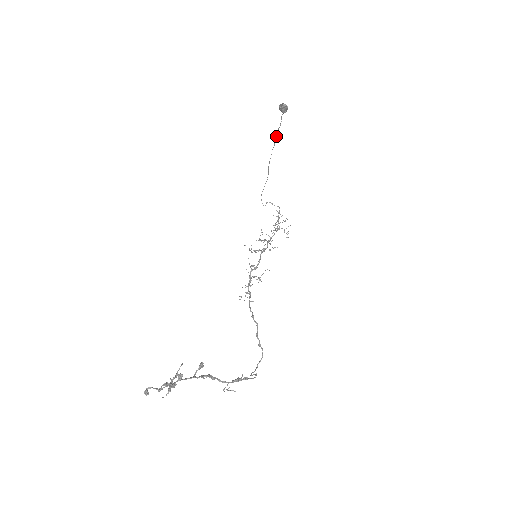
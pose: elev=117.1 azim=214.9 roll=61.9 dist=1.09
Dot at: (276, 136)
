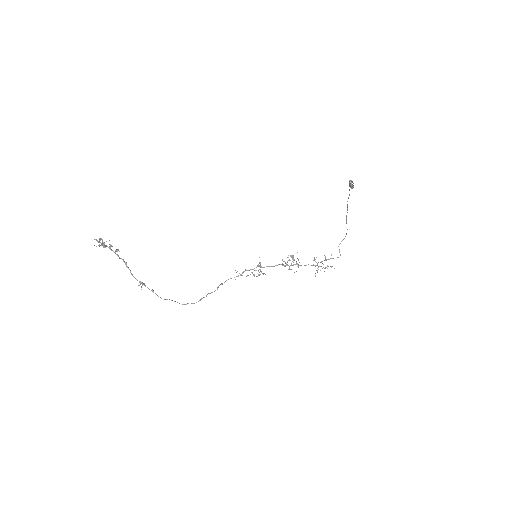
Dot at: occluded
